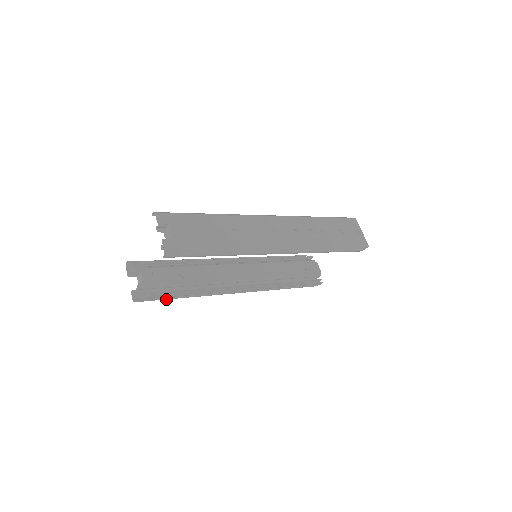
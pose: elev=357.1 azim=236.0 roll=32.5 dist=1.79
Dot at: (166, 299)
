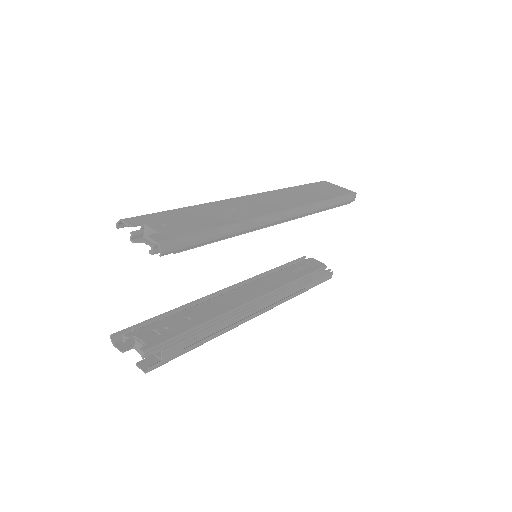
Dot at: (185, 352)
